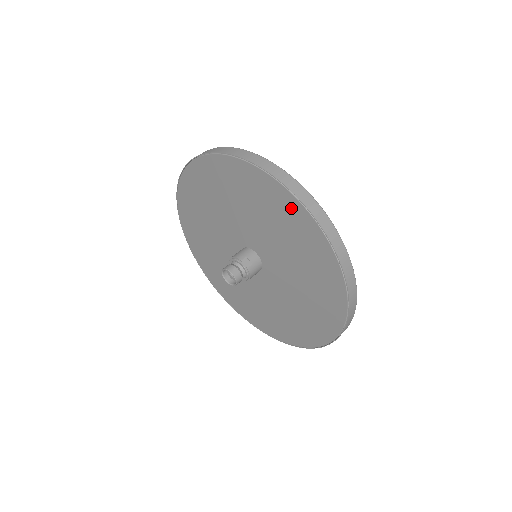
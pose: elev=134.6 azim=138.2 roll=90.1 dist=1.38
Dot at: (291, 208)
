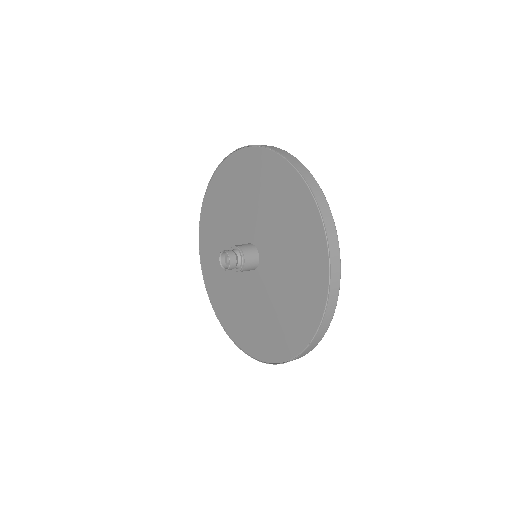
Dot at: (241, 162)
